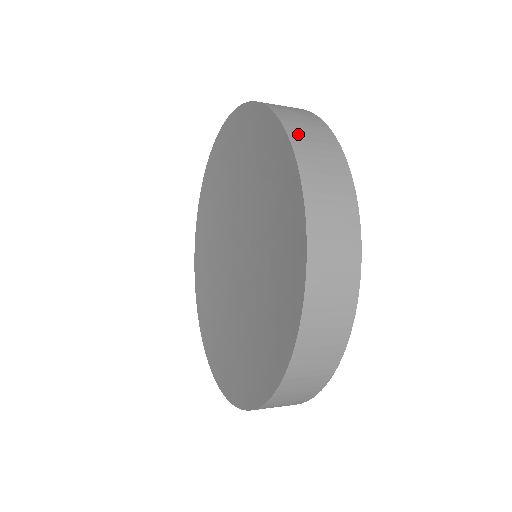
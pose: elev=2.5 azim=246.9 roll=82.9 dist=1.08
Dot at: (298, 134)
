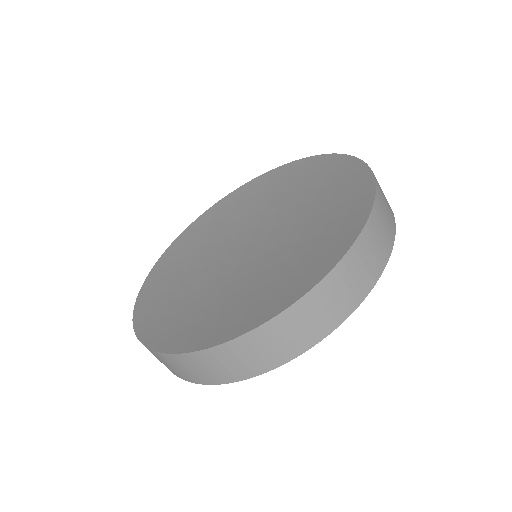
Dot at: occluded
